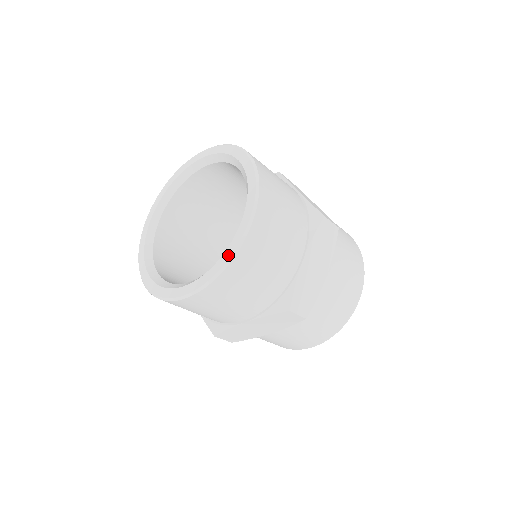
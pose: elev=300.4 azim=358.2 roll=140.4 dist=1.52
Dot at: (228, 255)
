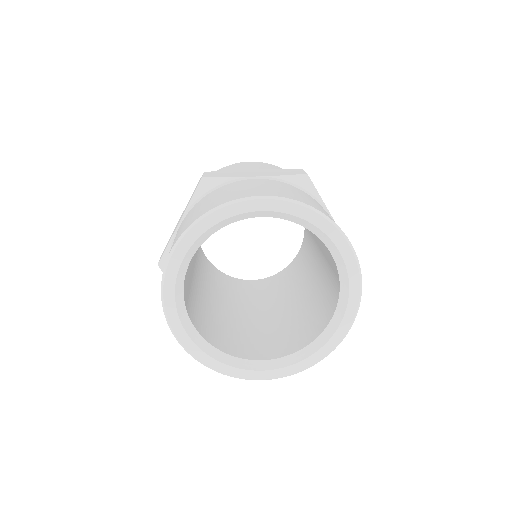
Dot at: (356, 280)
